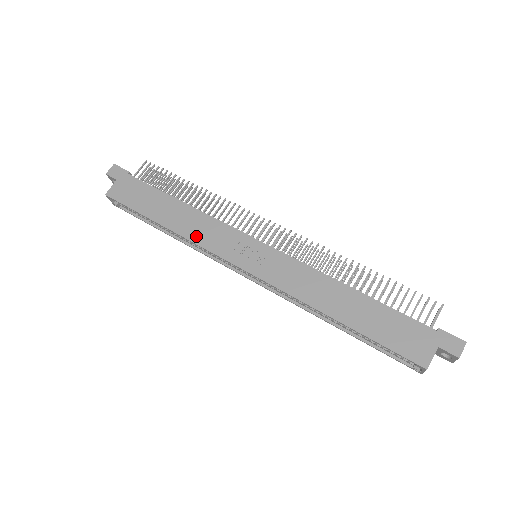
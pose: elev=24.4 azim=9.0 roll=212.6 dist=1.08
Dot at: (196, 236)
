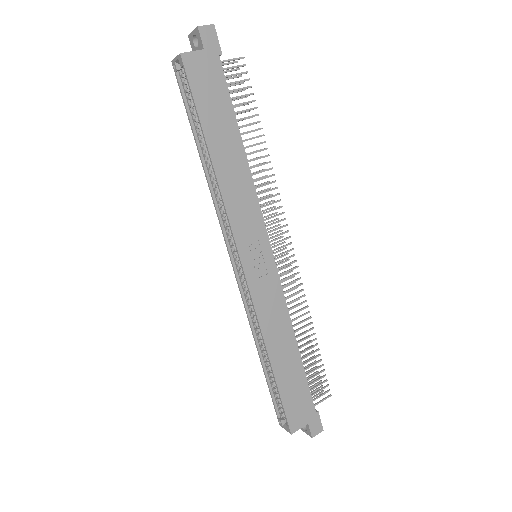
Dot at: (230, 198)
